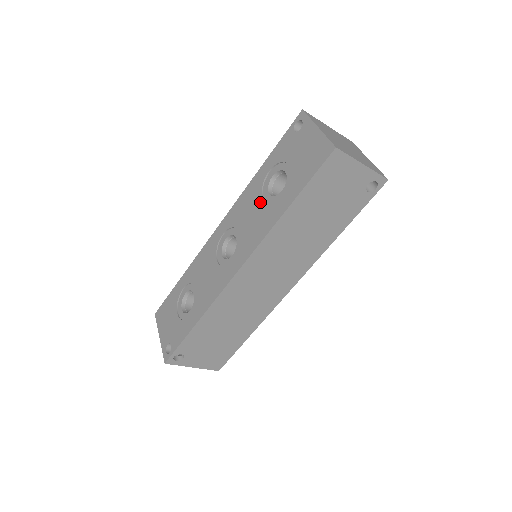
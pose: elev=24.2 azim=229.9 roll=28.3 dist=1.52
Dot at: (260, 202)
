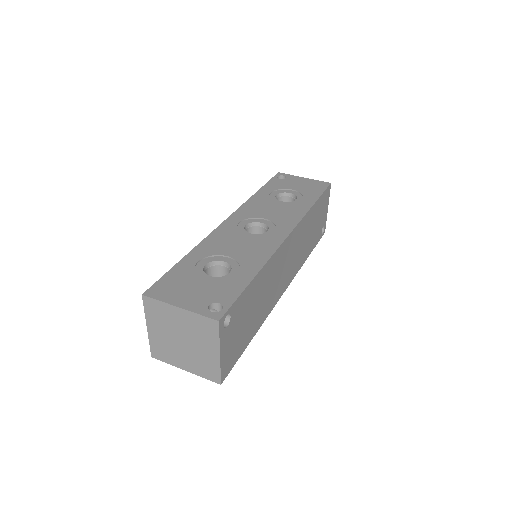
Dot at: (277, 204)
